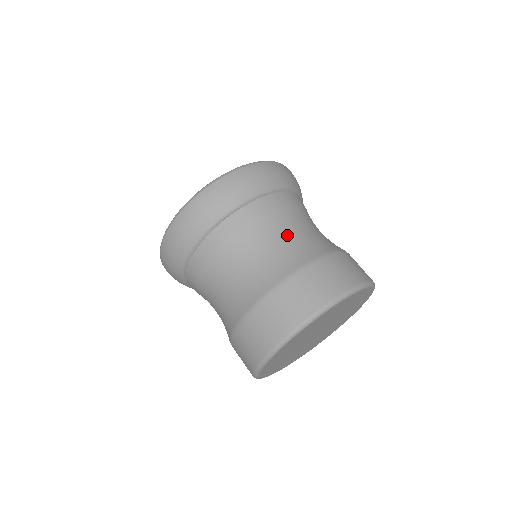
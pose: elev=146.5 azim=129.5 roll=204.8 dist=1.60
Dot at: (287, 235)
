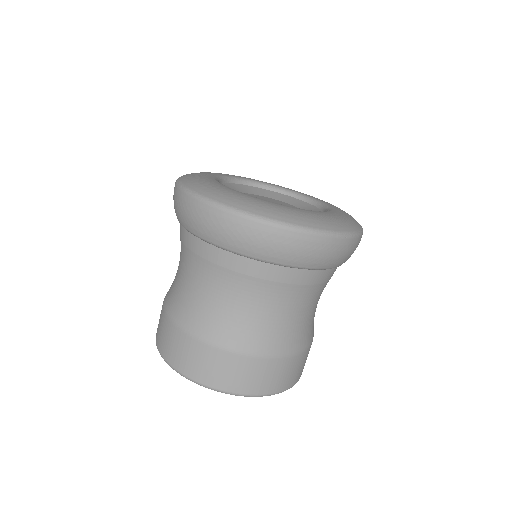
Dot at: (224, 301)
